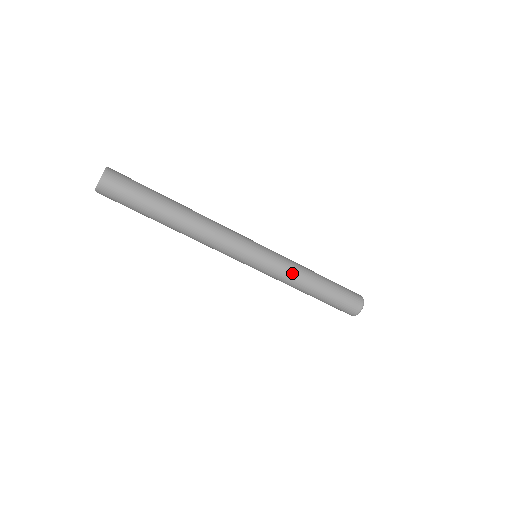
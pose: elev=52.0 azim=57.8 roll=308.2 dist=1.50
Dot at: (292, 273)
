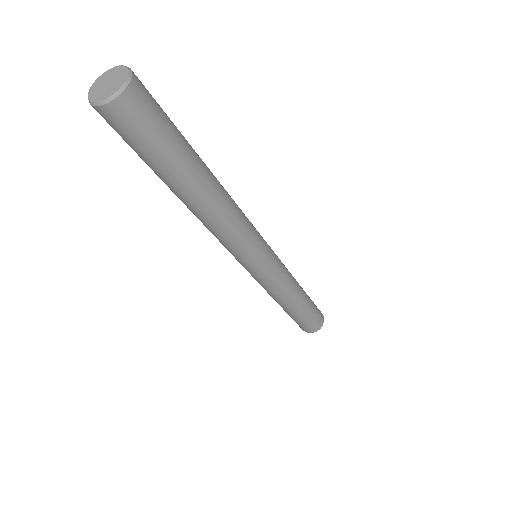
Dot at: (282, 290)
